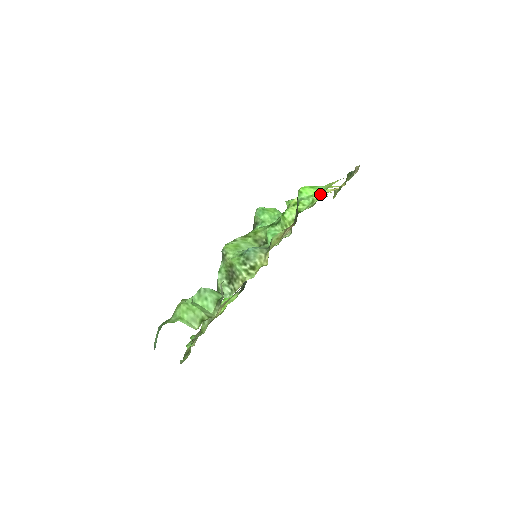
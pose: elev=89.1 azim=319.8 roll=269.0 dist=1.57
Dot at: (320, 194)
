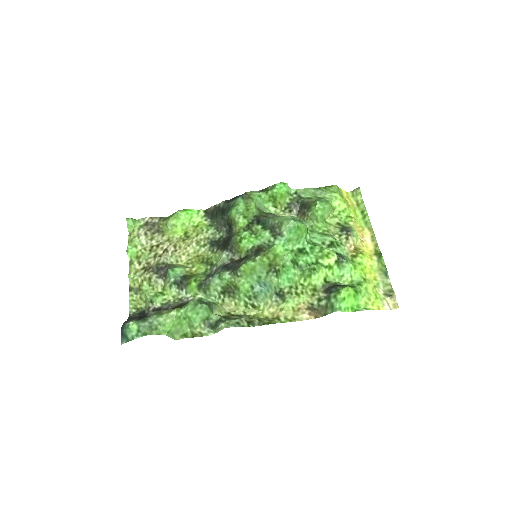
Dot at: (352, 280)
